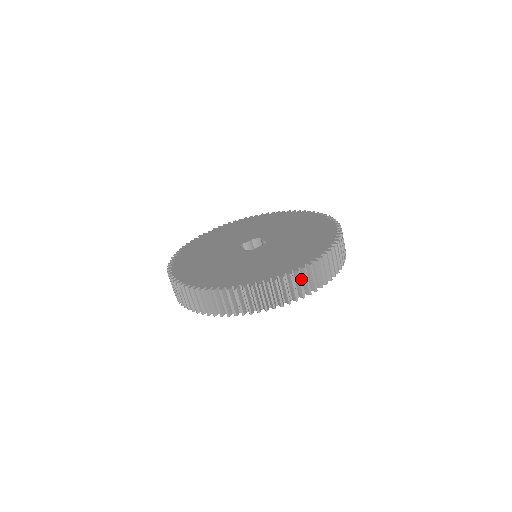
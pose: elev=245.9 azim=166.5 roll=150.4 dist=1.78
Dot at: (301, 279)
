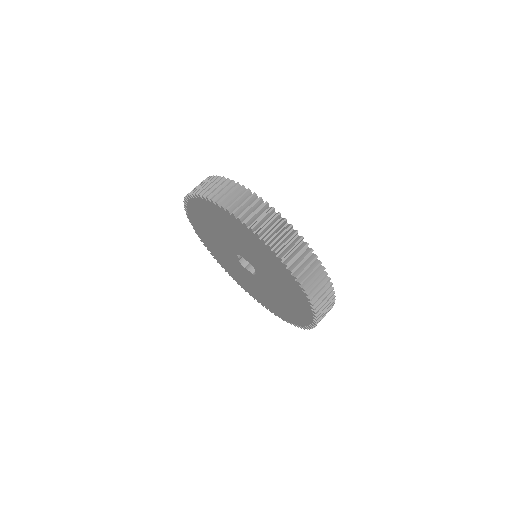
Dot at: occluded
